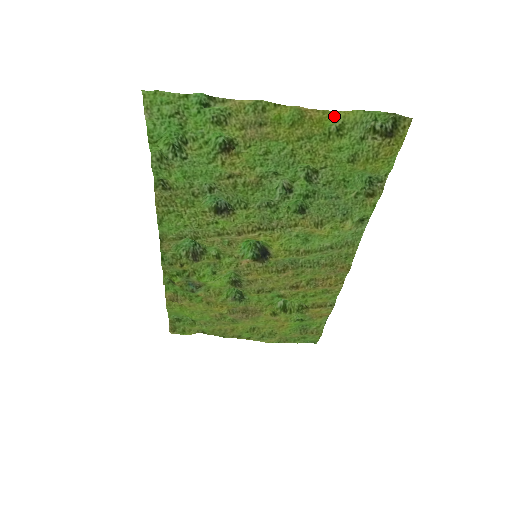
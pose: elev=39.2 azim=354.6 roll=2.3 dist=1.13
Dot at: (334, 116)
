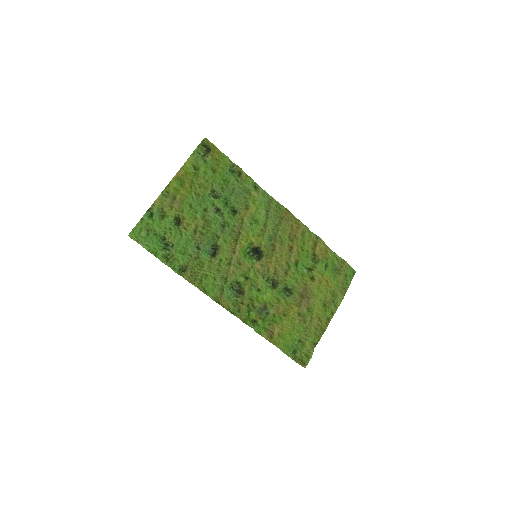
Dot at: (187, 166)
